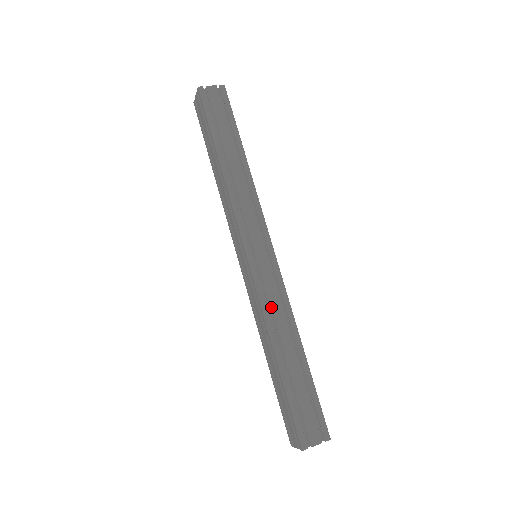
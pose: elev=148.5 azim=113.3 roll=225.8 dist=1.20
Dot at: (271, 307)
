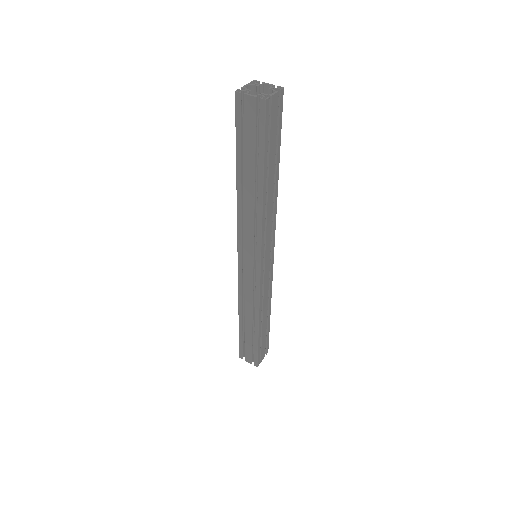
Dot at: (264, 298)
